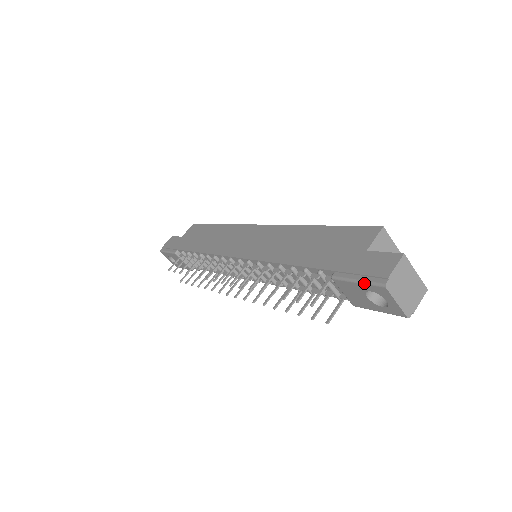
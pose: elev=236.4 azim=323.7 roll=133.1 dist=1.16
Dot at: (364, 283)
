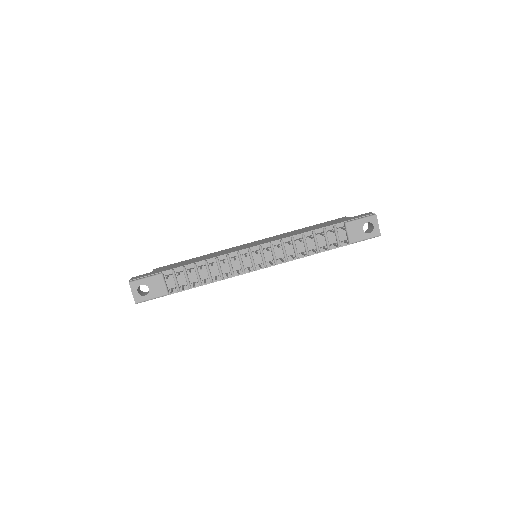
Dot at: (365, 217)
